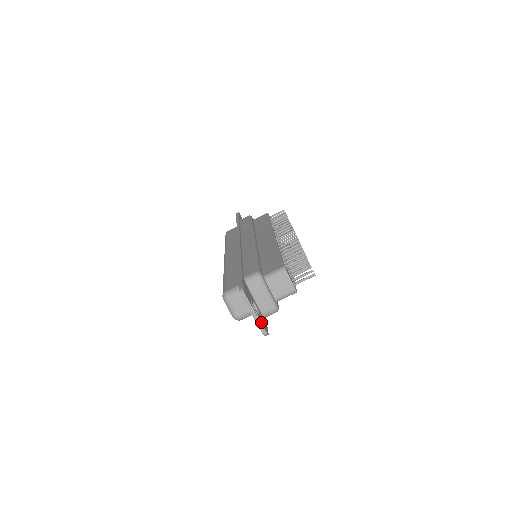
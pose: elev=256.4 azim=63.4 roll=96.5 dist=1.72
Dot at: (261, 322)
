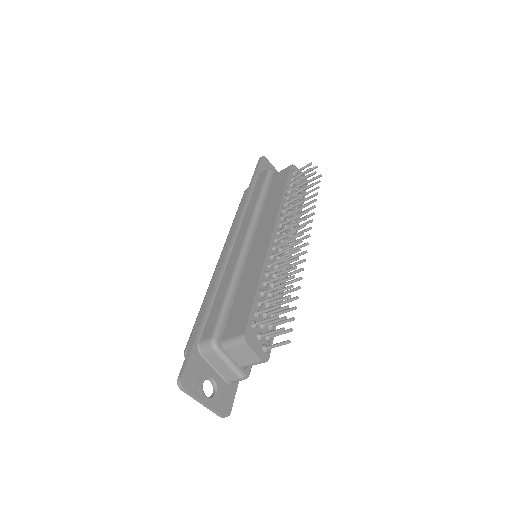
Dot at: (215, 407)
